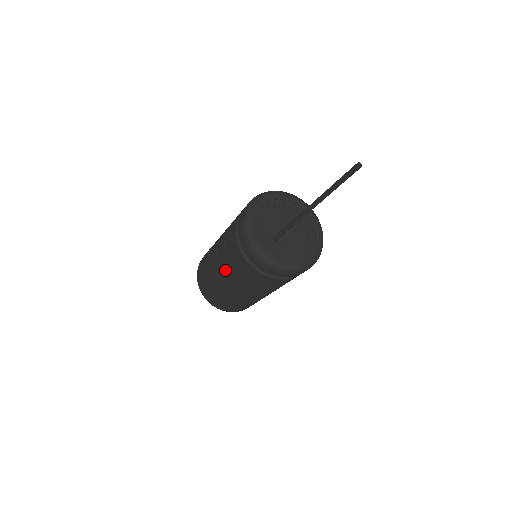
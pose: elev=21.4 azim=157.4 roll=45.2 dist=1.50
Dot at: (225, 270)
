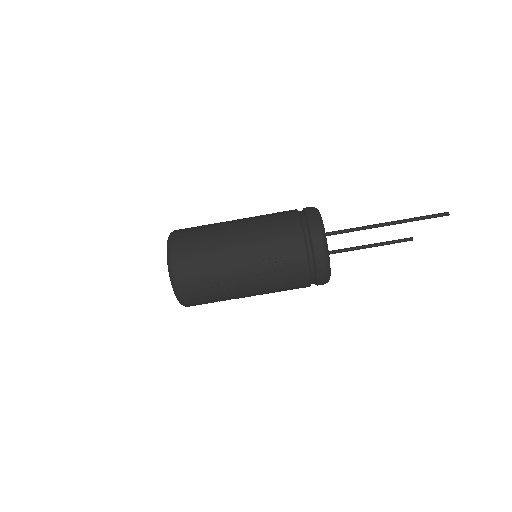
Dot at: (254, 223)
